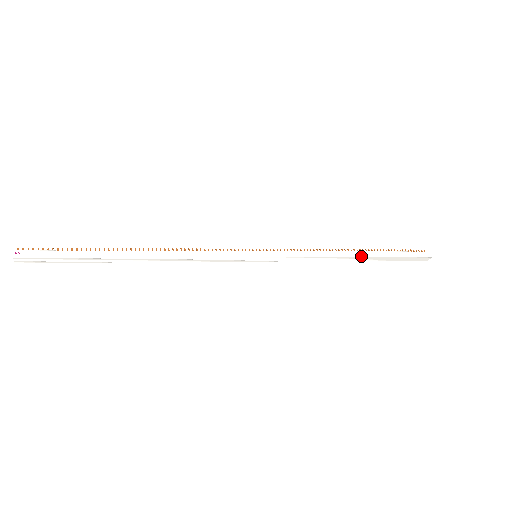
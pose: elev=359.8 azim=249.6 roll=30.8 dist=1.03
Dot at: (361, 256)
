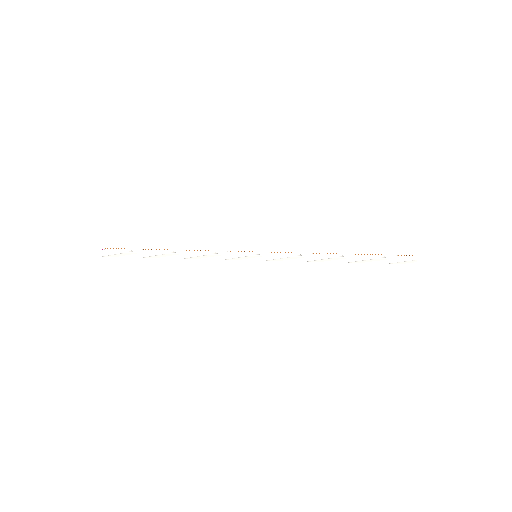
Dot at: (344, 257)
